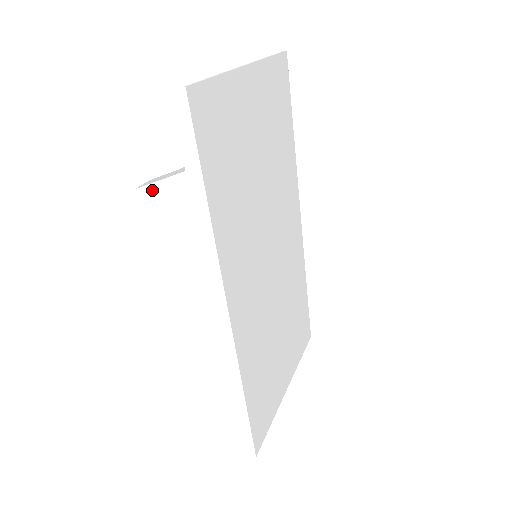
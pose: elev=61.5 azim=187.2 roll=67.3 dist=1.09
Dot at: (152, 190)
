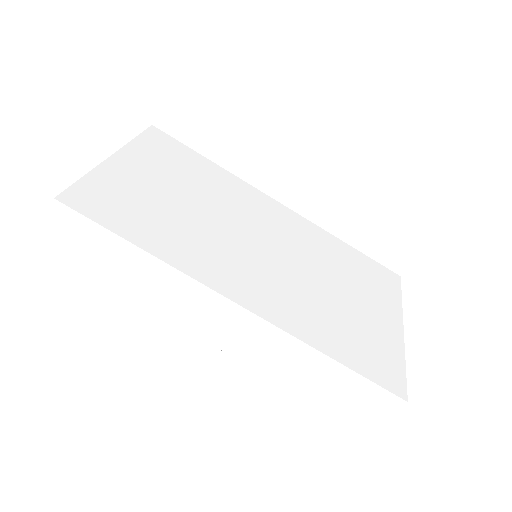
Dot at: (114, 277)
